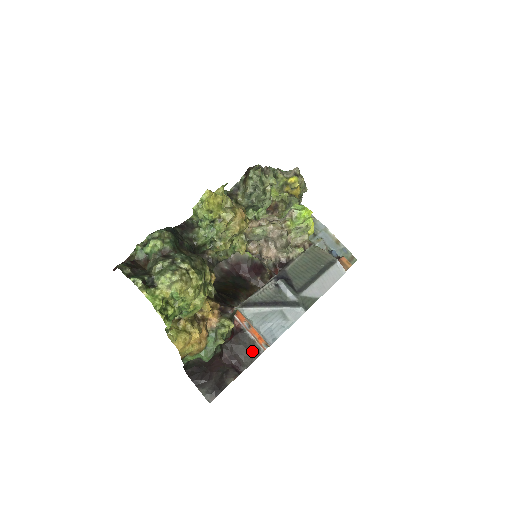
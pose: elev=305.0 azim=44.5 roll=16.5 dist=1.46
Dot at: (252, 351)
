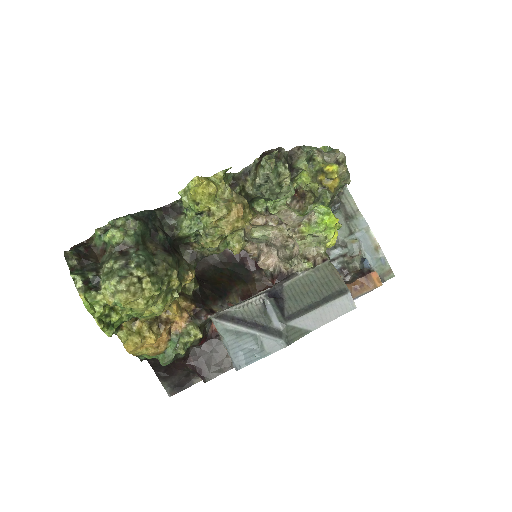
Dot at: (222, 363)
